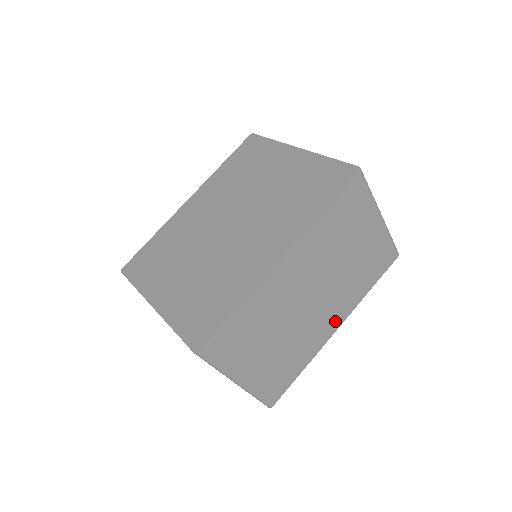
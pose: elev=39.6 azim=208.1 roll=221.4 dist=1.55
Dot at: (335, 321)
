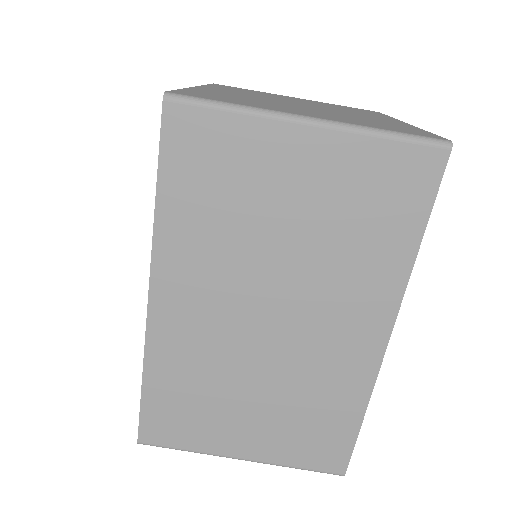
Dot at: (368, 330)
